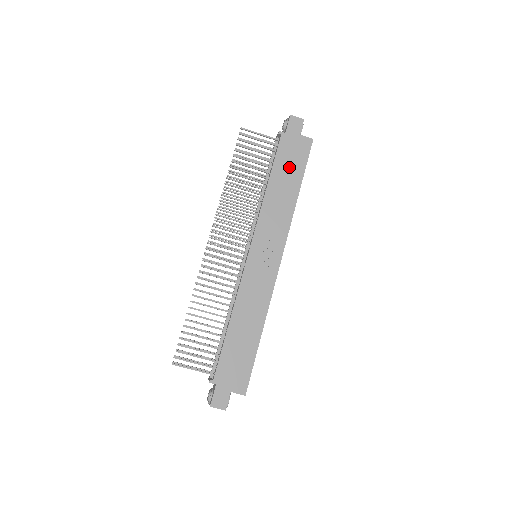
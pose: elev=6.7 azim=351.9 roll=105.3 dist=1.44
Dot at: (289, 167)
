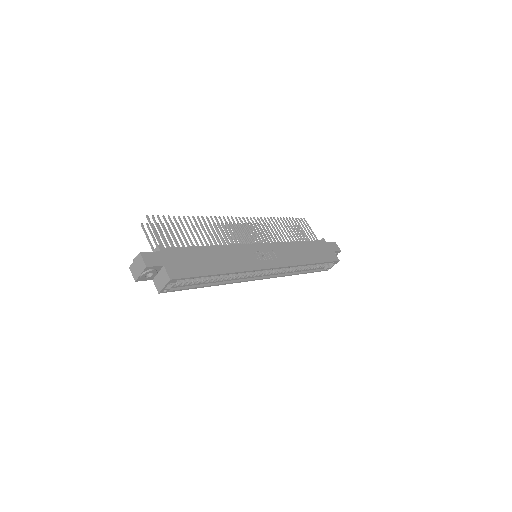
Dot at: (316, 251)
